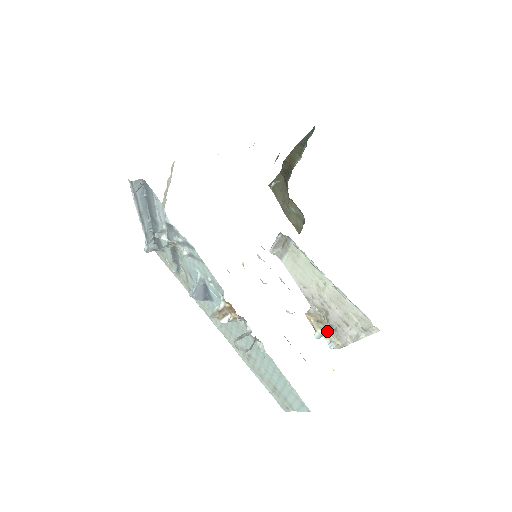
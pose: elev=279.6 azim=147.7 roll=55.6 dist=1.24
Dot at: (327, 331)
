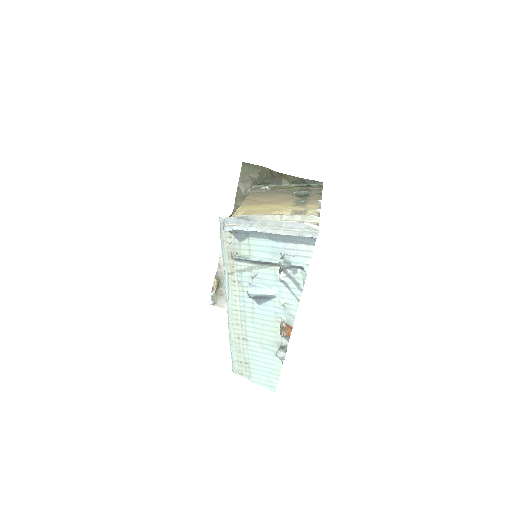
Dot at: (216, 292)
